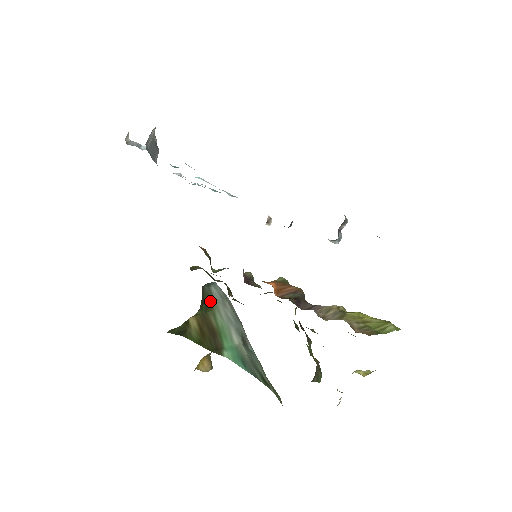
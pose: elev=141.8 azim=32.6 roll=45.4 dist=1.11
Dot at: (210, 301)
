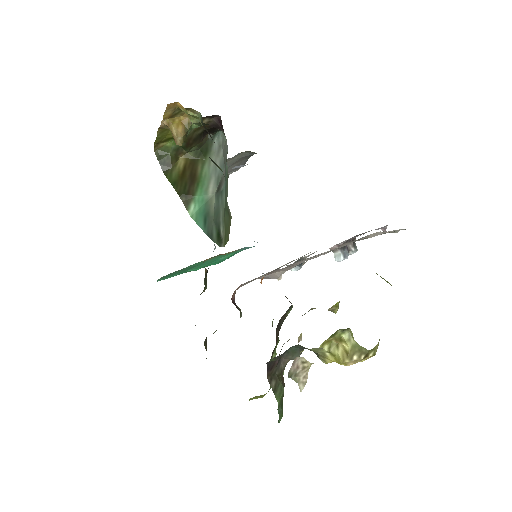
Dot at: (207, 152)
